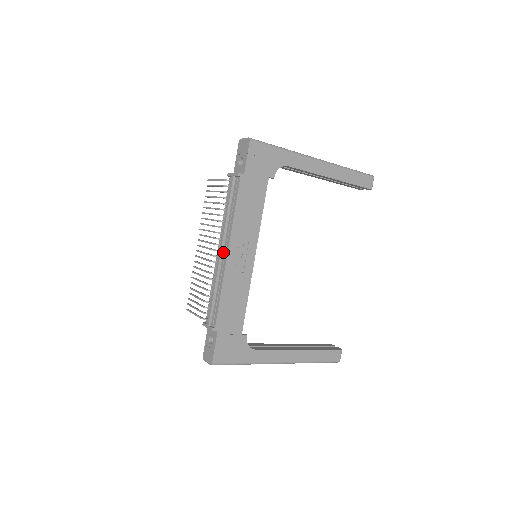
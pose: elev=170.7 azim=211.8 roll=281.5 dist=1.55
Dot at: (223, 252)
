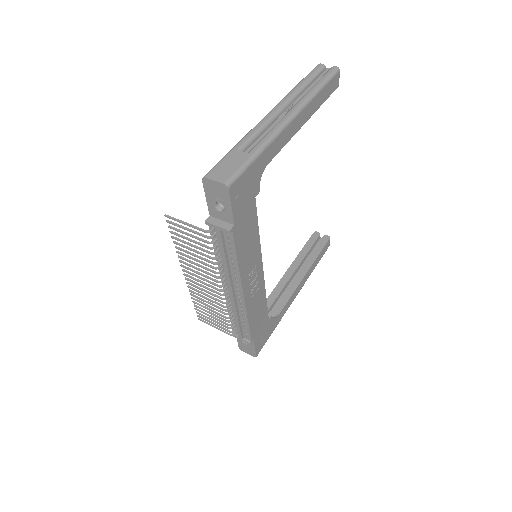
Dot at: (235, 291)
